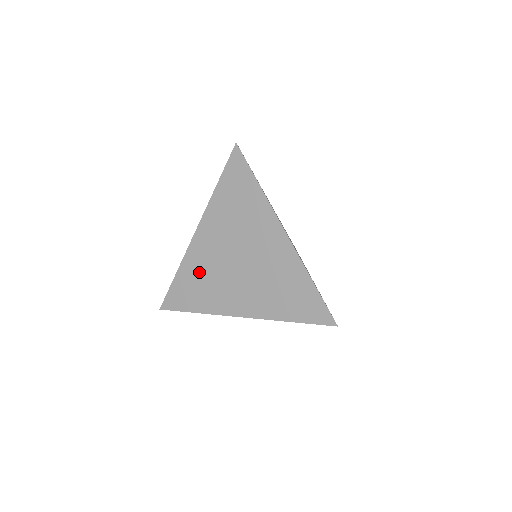
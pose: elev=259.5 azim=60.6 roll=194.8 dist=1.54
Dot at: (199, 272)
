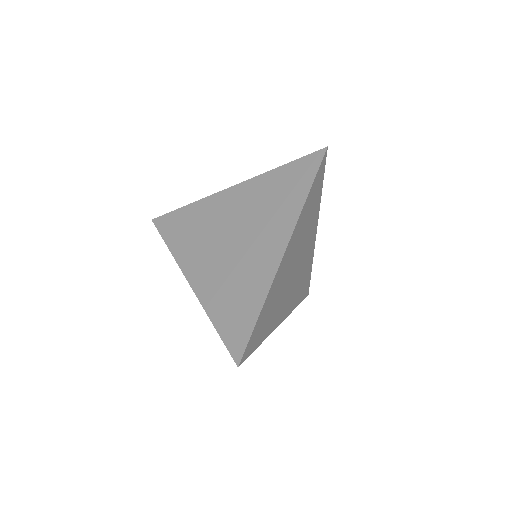
Dot at: (201, 219)
